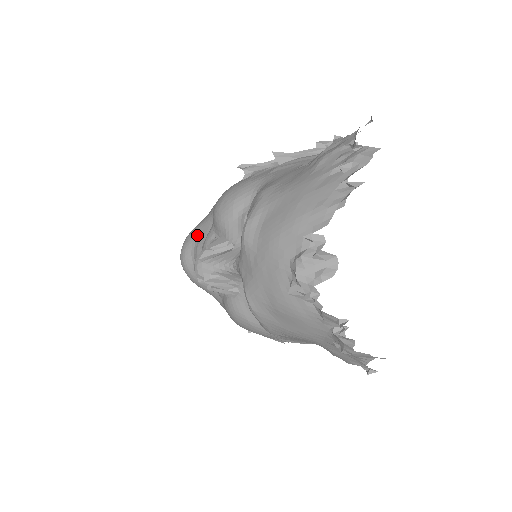
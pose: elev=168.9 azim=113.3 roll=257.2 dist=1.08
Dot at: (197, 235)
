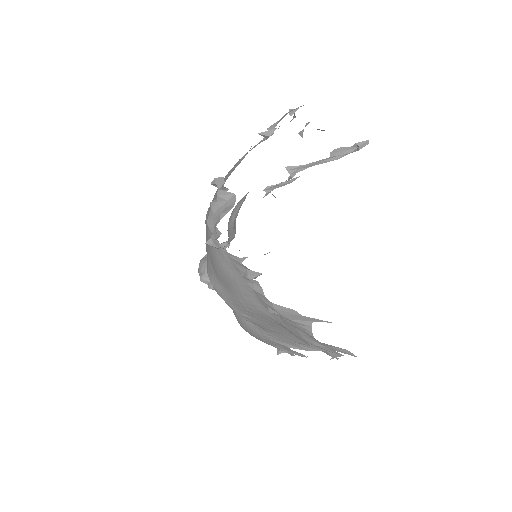
Dot at: occluded
